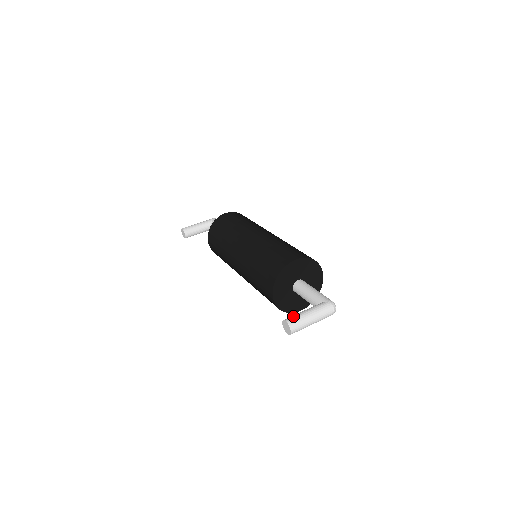
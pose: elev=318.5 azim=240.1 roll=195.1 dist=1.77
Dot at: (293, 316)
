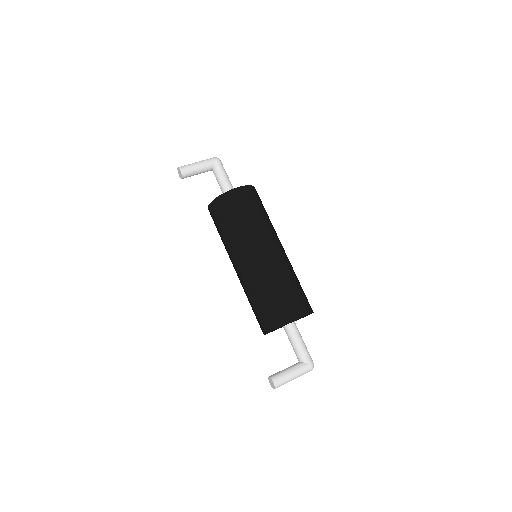
Dot at: (280, 378)
